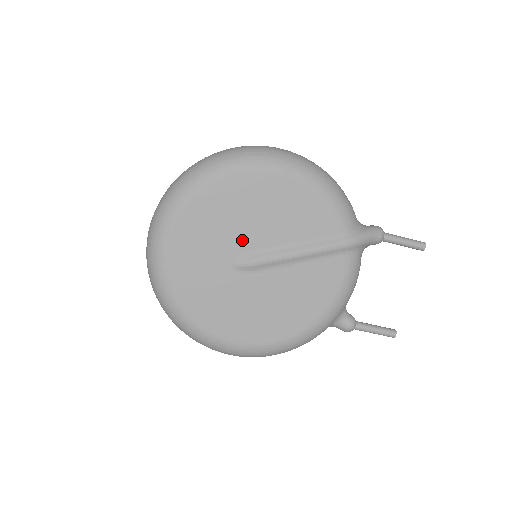
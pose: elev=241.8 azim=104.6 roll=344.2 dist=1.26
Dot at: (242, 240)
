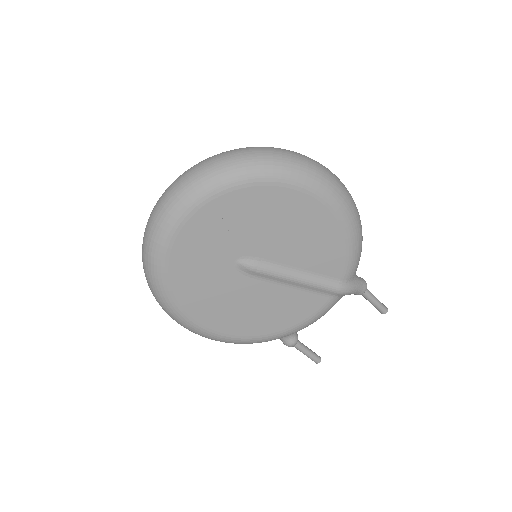
Dot at: (259, 246)
